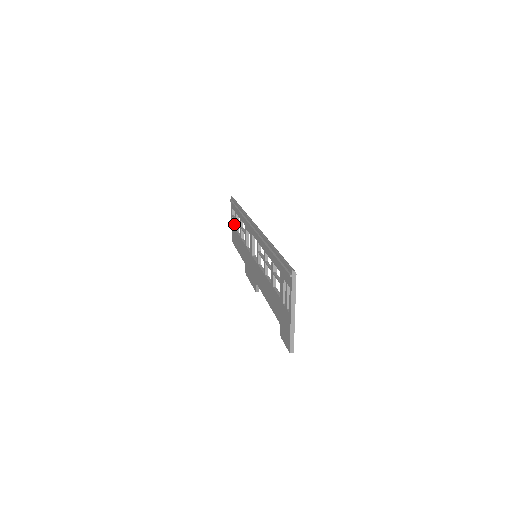
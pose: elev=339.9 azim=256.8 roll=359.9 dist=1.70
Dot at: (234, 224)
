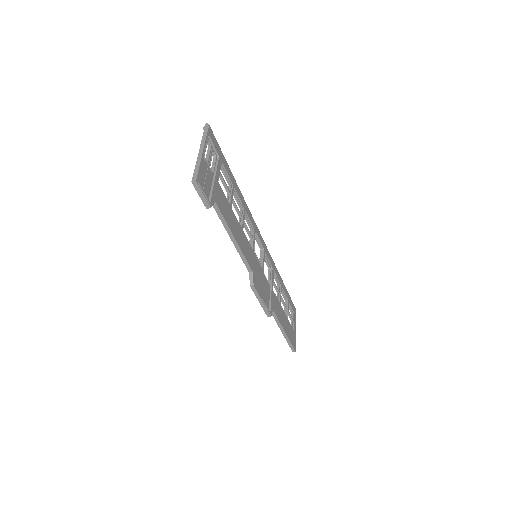
Dot at: (294, 330)
